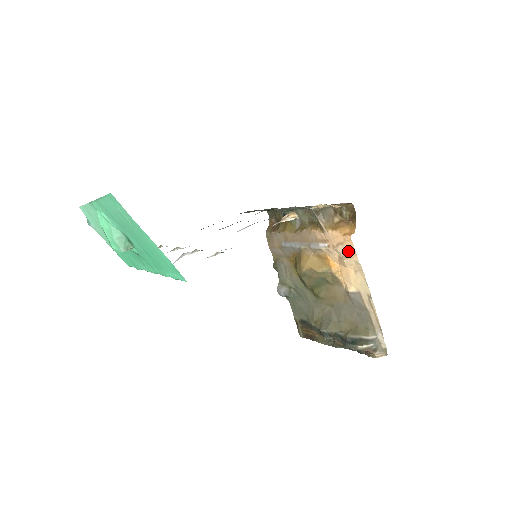
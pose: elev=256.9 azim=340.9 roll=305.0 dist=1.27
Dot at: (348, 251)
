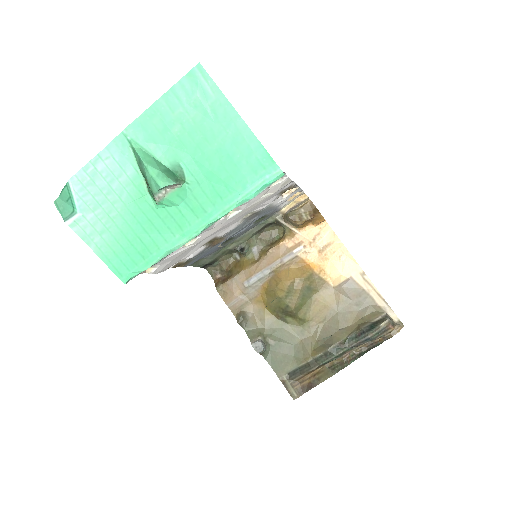
Dot at: (327, 238)
